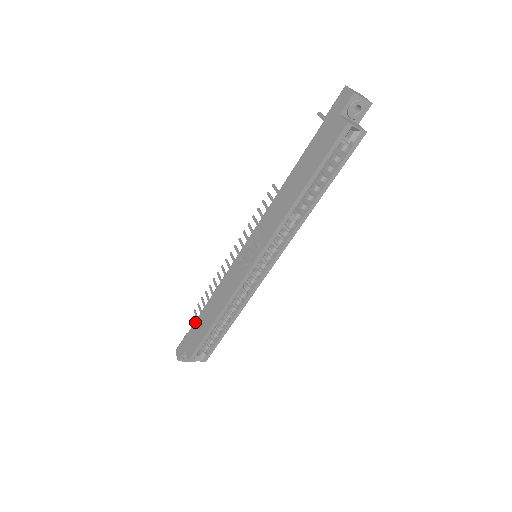
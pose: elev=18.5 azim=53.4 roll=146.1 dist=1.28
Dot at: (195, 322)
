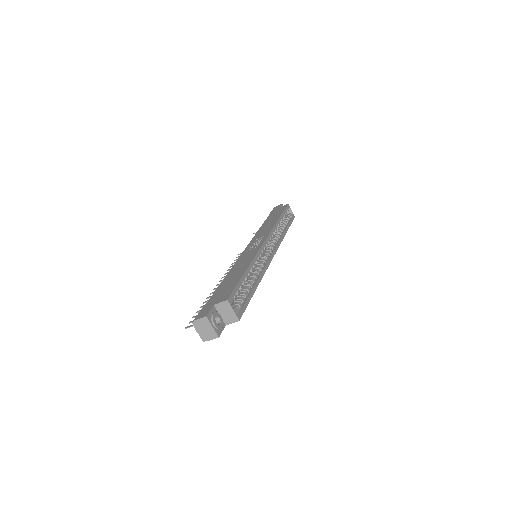
Dot at: (215, 292)
